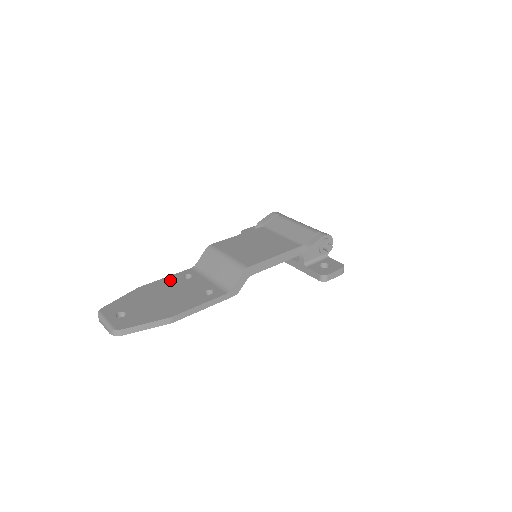
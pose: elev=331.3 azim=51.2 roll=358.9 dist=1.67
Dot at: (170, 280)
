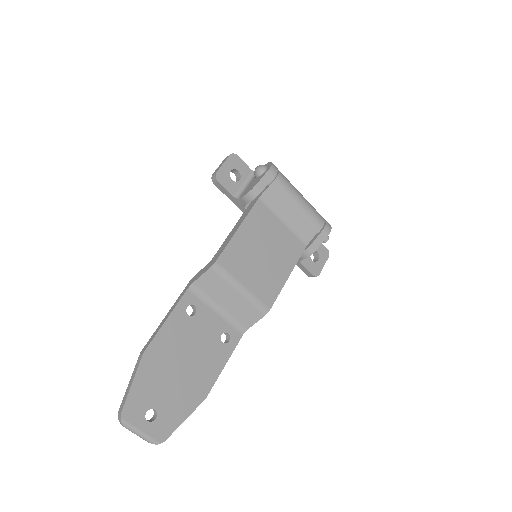
Dot at: (175, 326)
